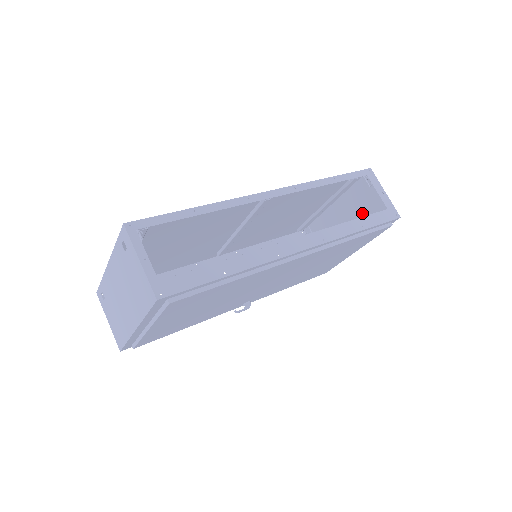
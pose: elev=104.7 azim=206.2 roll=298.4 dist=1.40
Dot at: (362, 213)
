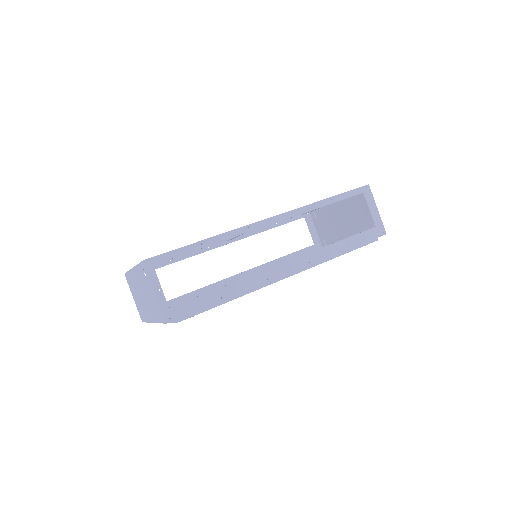
Dot at: (357, 218)
